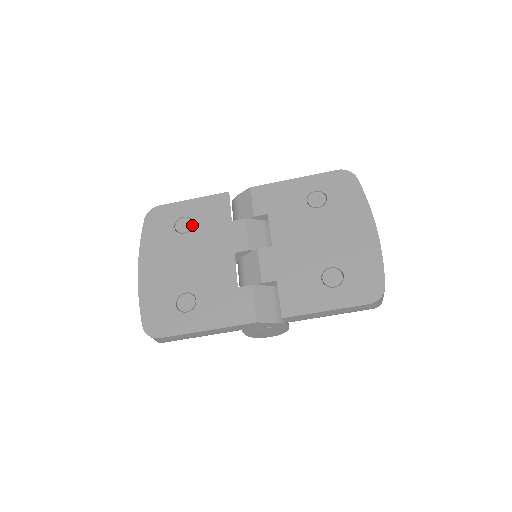
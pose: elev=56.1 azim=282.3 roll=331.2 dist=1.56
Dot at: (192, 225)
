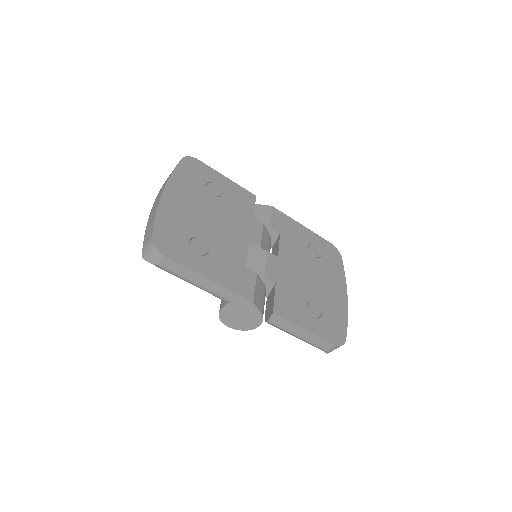
Dot at: (221, 195)
